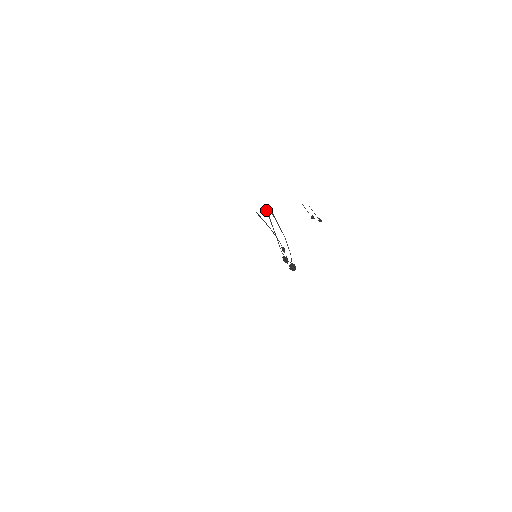
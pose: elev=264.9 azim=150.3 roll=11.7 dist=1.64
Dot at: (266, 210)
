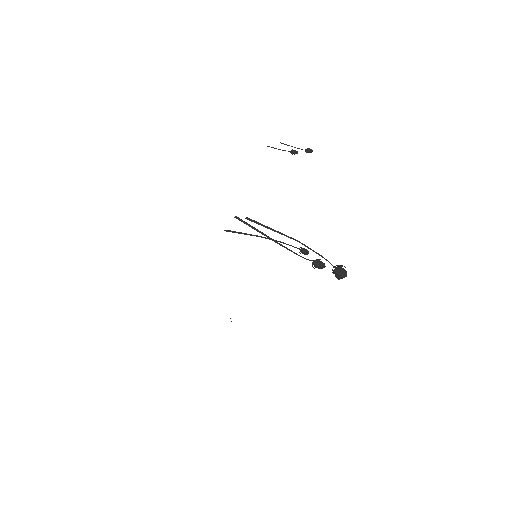
Dot at: occluded
